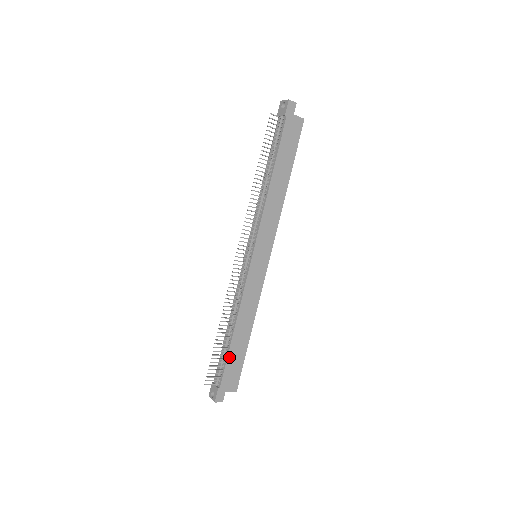
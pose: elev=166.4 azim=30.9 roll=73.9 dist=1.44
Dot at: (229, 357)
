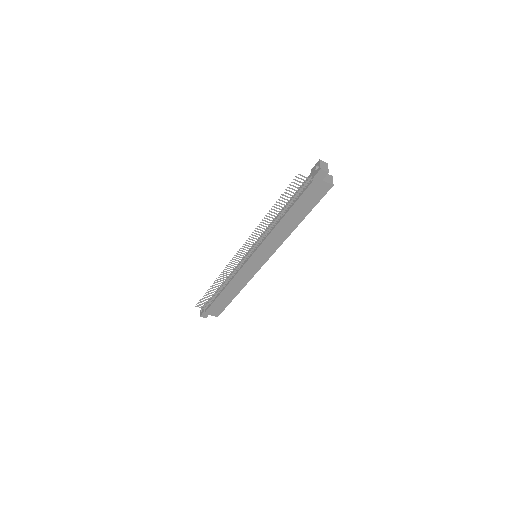
Dot at: (216, 301)
